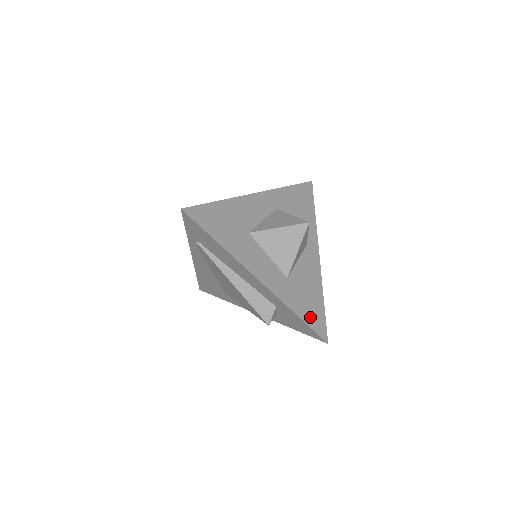
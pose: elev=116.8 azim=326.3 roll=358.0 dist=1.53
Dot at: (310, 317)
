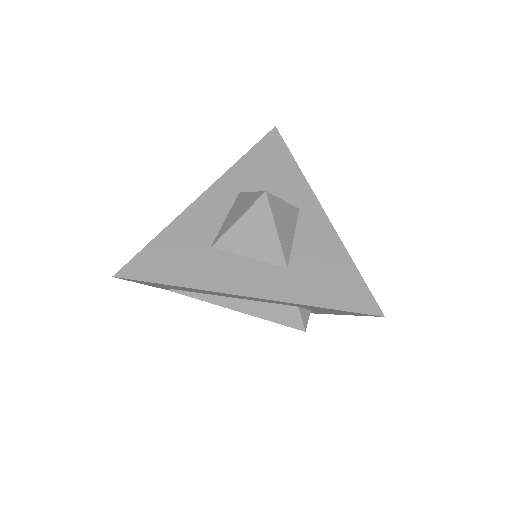
Dot at: (342, 298)
